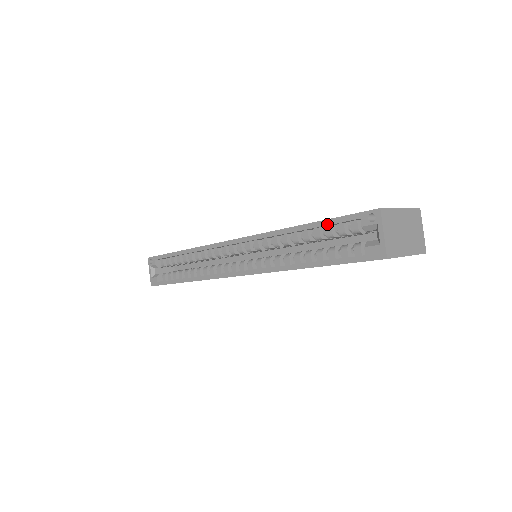
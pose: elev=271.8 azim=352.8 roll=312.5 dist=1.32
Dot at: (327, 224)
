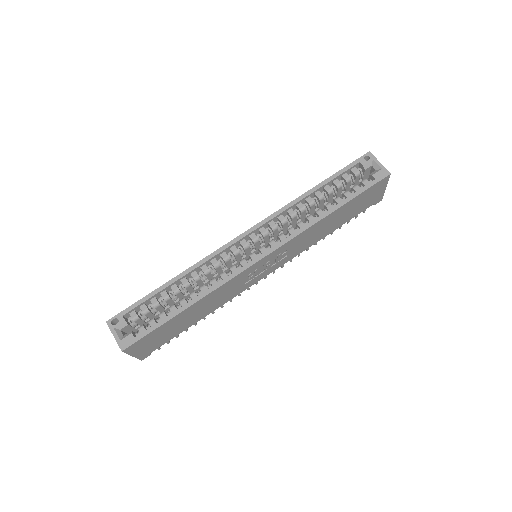
Dot at: (336, 176)
